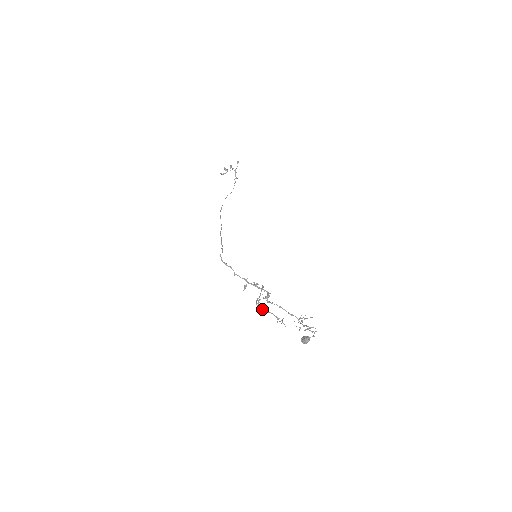
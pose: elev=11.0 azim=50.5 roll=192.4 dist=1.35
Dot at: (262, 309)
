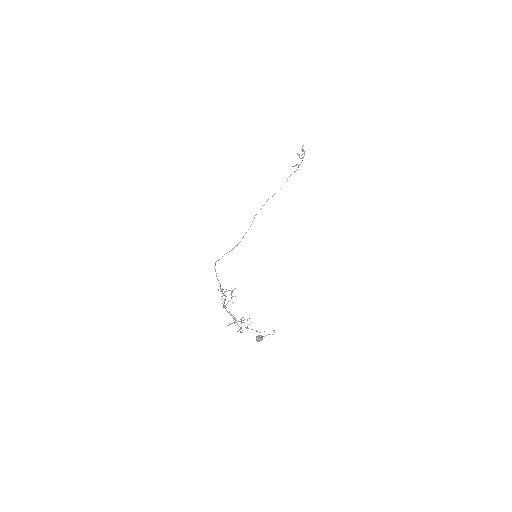
Dot at: occluded
